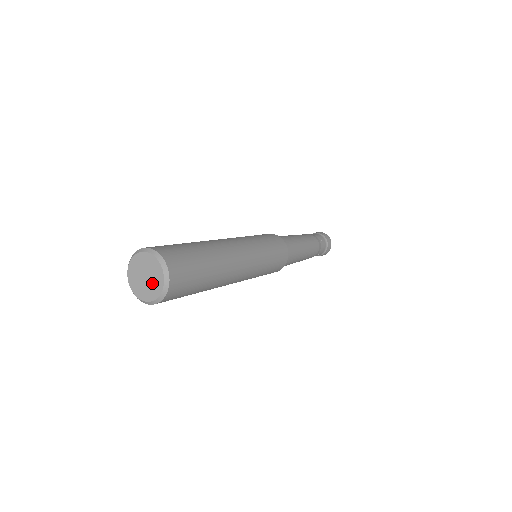
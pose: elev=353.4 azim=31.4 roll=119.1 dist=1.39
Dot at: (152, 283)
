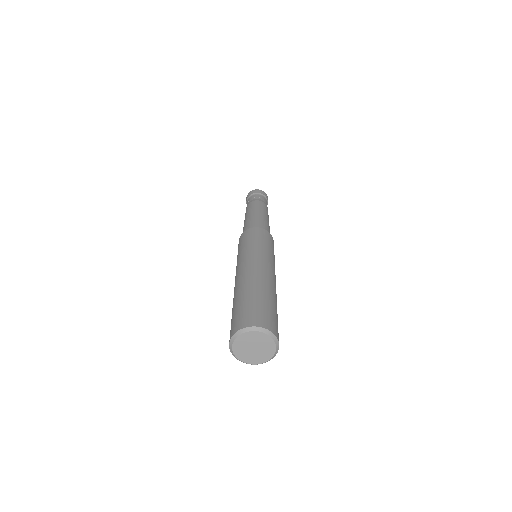
Dot at: (263, 347)
